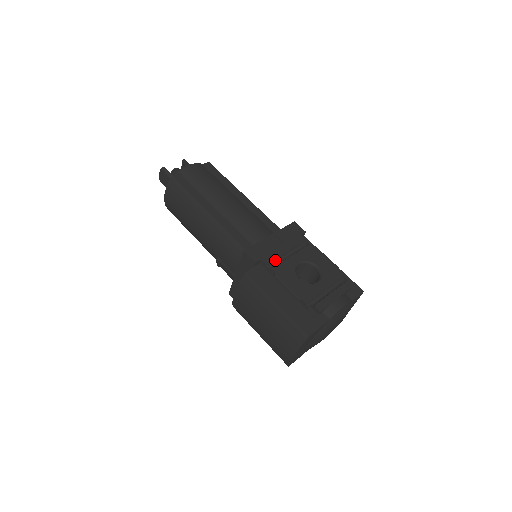
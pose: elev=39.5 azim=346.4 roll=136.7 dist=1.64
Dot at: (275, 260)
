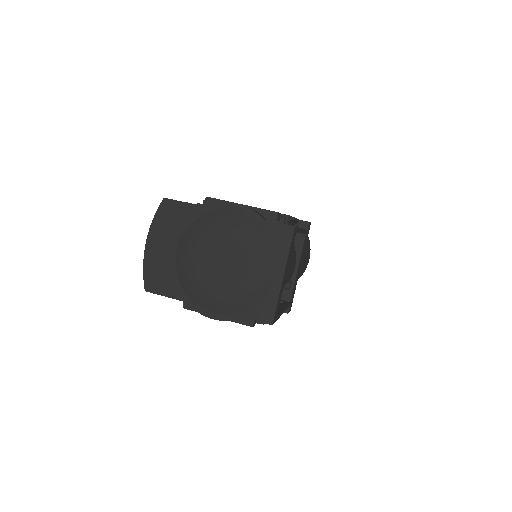
Dot at: occluded
